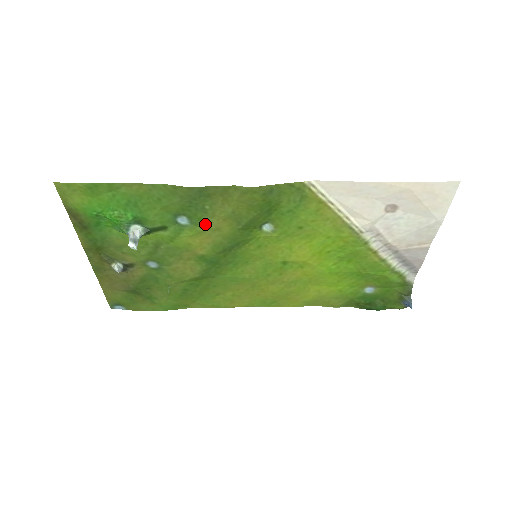
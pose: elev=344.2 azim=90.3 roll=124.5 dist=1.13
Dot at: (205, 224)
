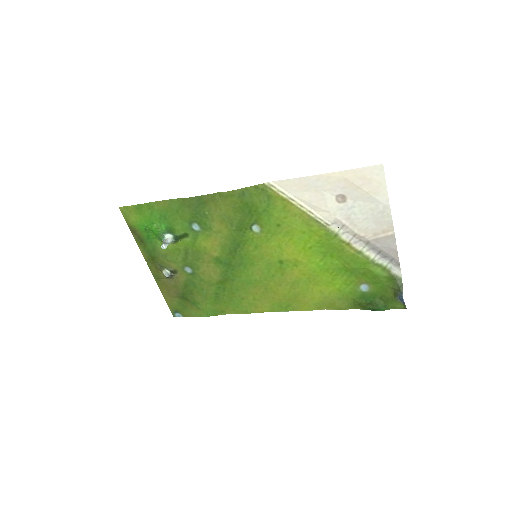
Dot at: (210, 228)
